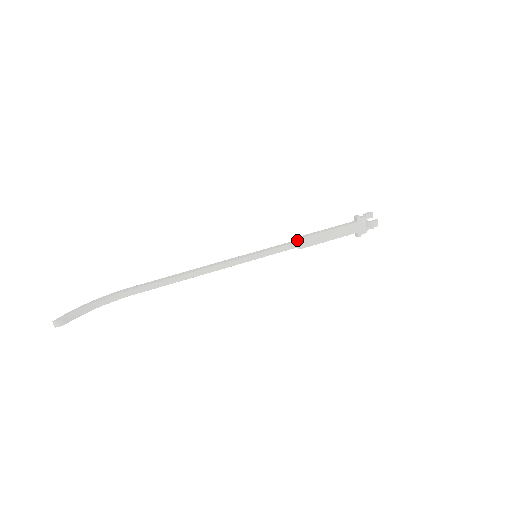
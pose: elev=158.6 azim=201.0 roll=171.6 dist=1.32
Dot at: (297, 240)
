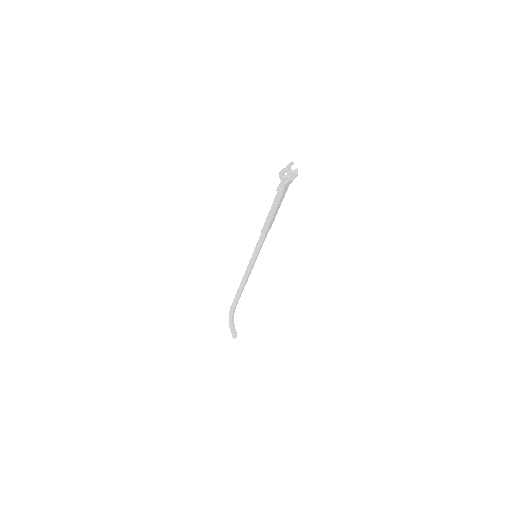
Dot at: (265, 235)
